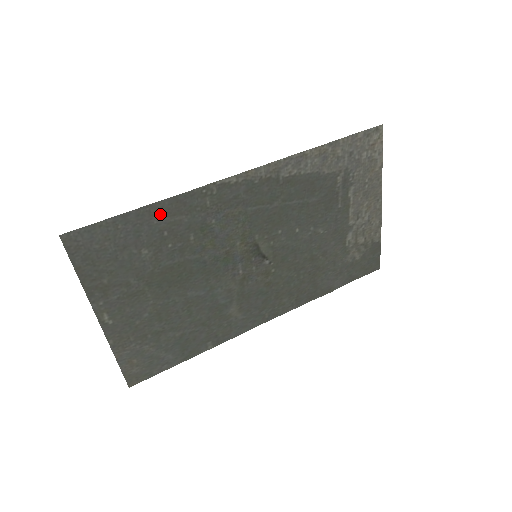
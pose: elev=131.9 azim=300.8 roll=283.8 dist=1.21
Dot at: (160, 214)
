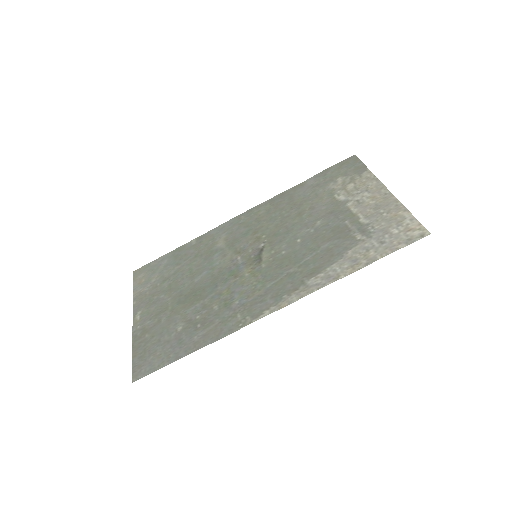
Dot at: (201, 339)
